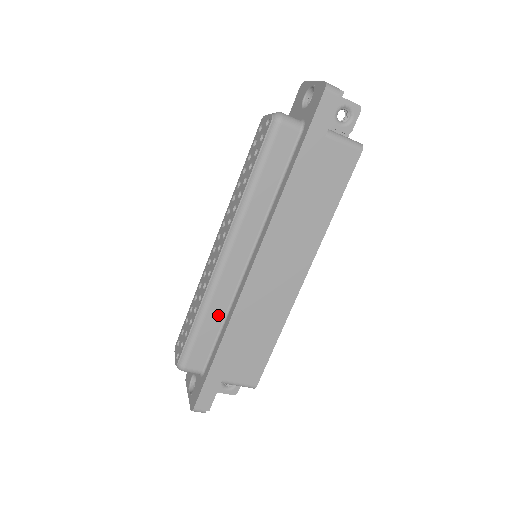
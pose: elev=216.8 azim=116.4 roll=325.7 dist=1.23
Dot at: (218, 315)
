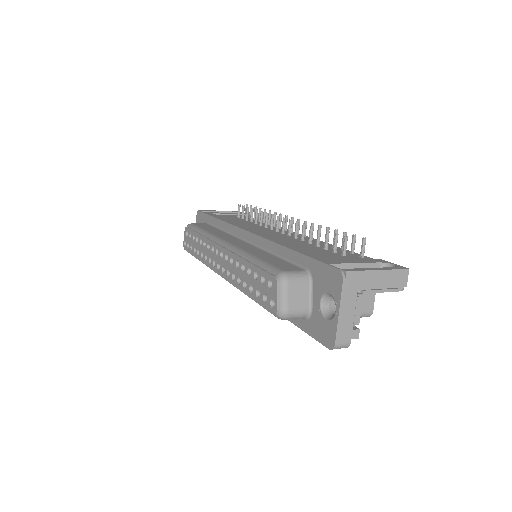
Dot at: occluded
